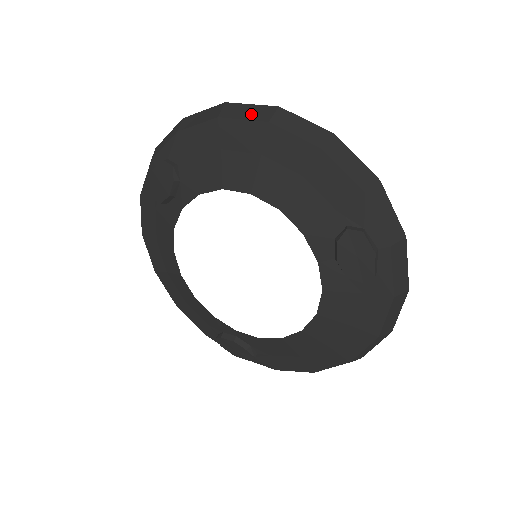
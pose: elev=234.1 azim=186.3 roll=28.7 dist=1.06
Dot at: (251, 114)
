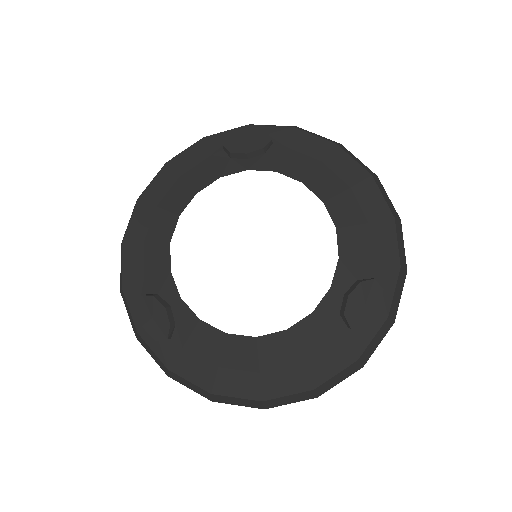
Dot at: (360, 162)
